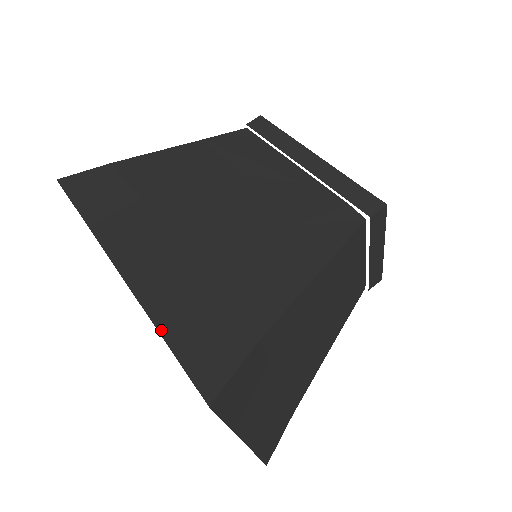
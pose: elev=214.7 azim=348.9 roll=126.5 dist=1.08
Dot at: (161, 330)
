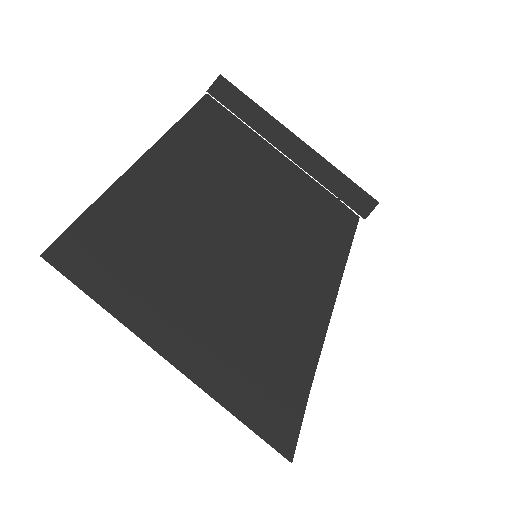
Dot at: (233, 412)
